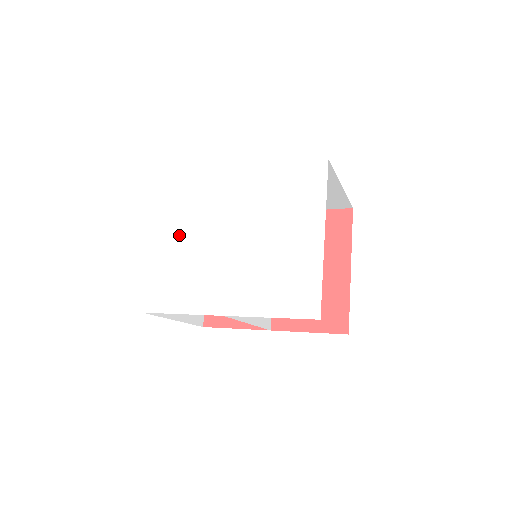
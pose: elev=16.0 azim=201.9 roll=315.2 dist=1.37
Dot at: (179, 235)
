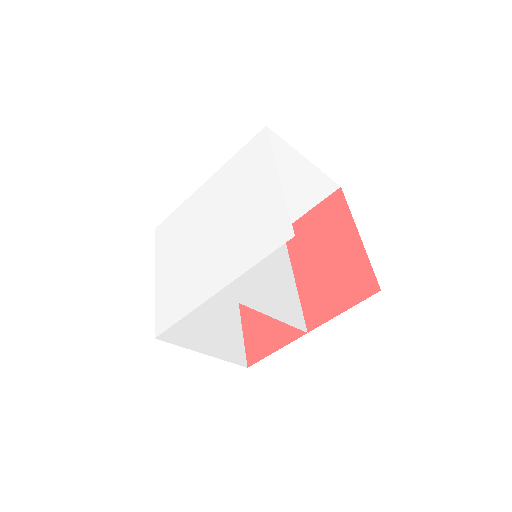
Dot at: (173, 258)
